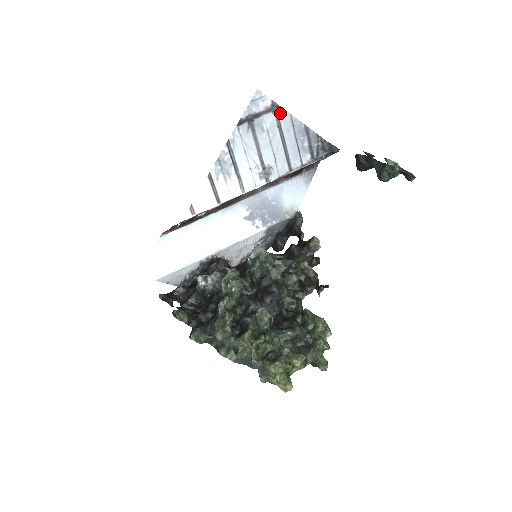
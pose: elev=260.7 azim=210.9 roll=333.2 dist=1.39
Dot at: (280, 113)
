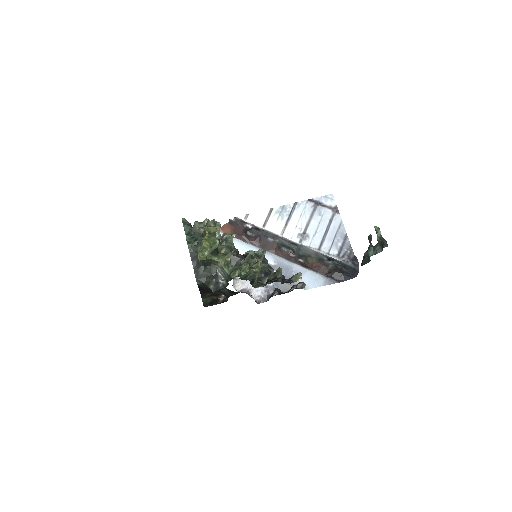
Dot at: (336, 215)
